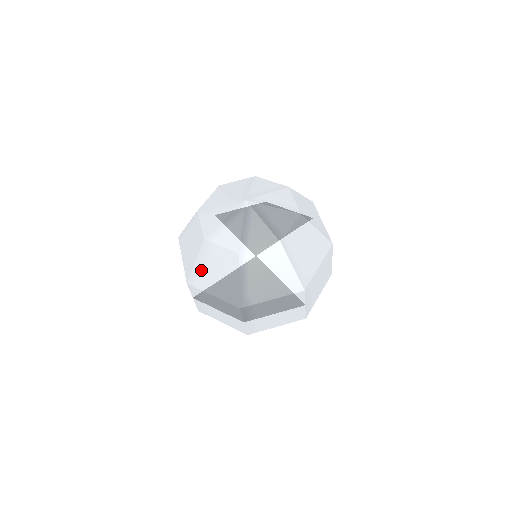
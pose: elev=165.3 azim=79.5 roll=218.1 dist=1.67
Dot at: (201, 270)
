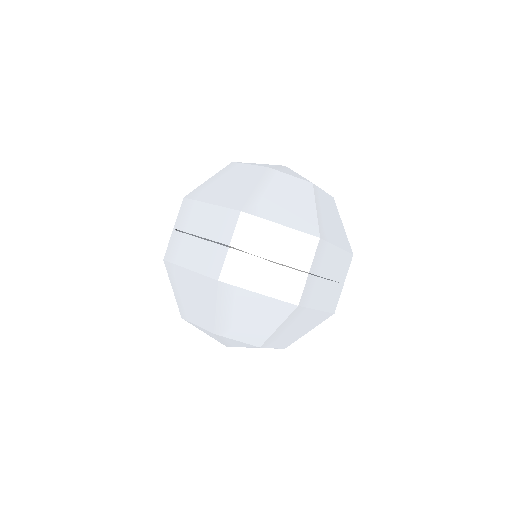
Dot at: occluded
